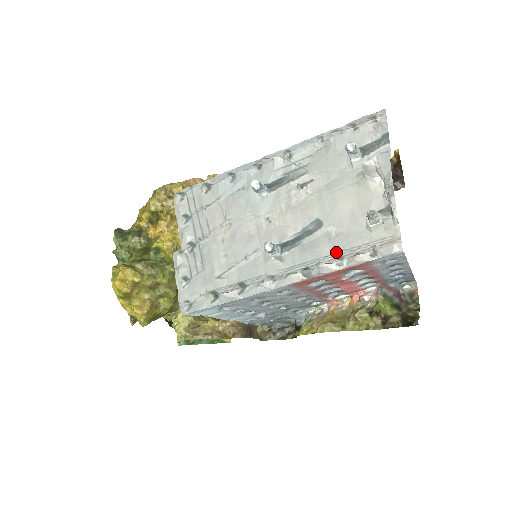
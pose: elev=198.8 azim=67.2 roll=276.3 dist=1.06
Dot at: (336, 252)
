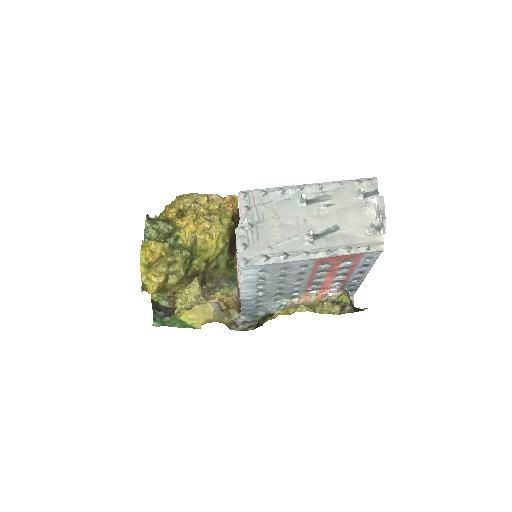
Dot at: (347, 244)
